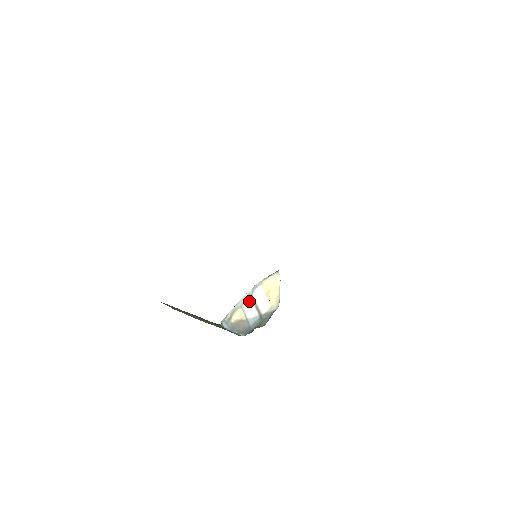
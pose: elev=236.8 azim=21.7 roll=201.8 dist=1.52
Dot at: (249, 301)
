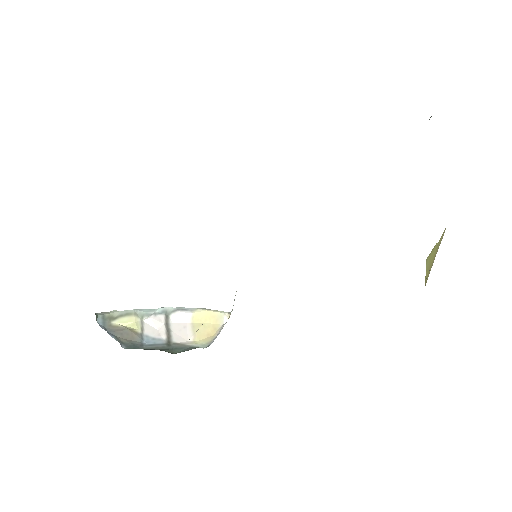
Dot at: (160, 317)
